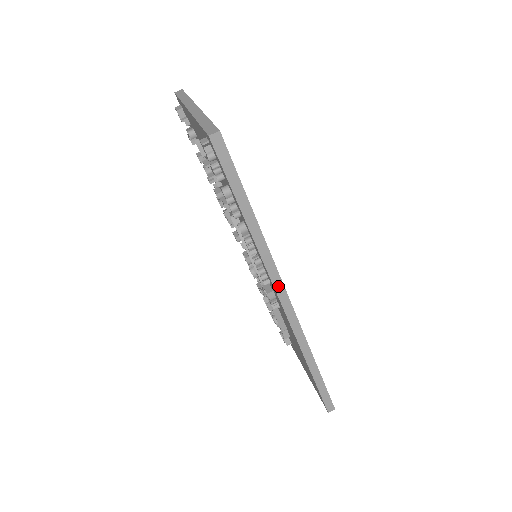
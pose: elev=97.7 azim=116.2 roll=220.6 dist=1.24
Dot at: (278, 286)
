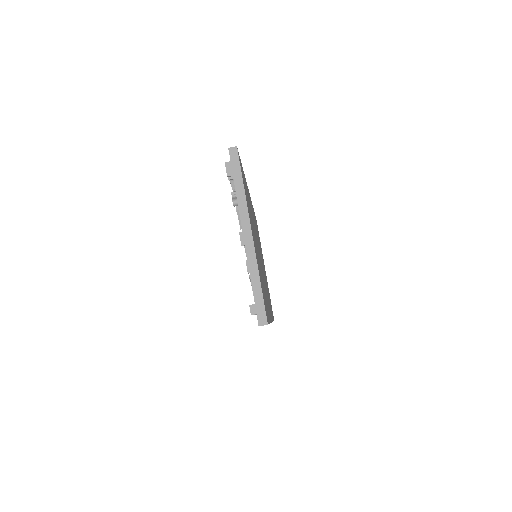
Dot at: occluded
